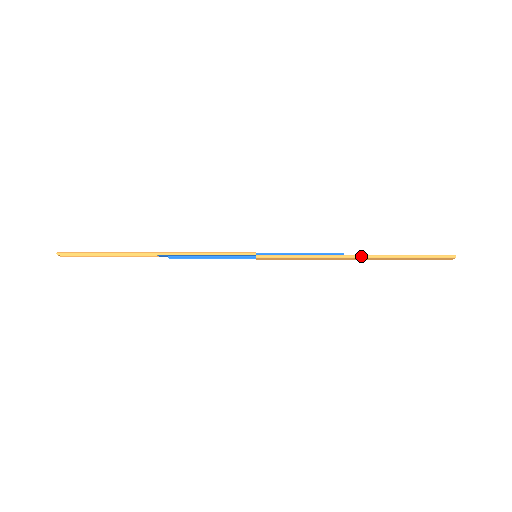
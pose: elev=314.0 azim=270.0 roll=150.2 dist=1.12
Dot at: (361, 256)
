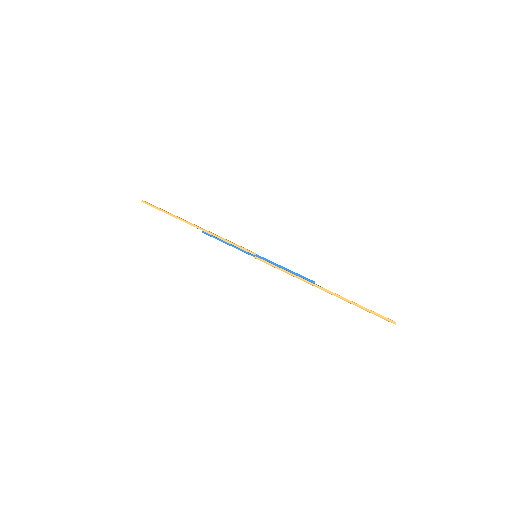
Dot at: (325, 290)
